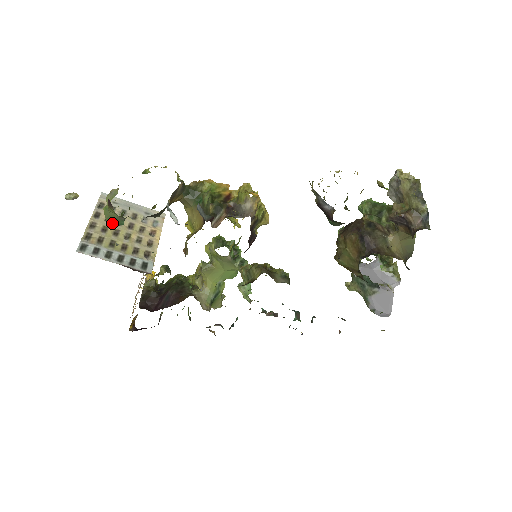
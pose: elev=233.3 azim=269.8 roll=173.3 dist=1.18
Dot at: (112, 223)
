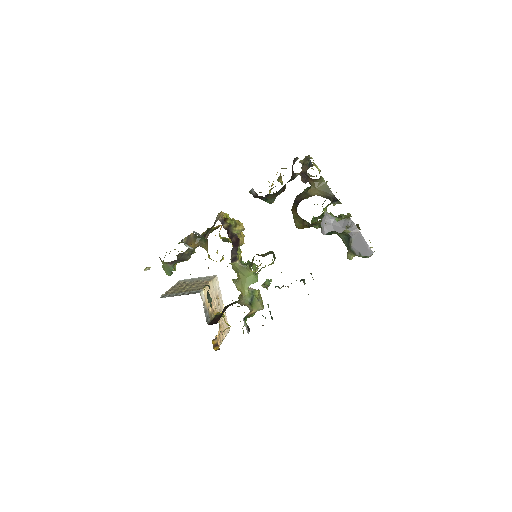
Dot at: (168, 272)
